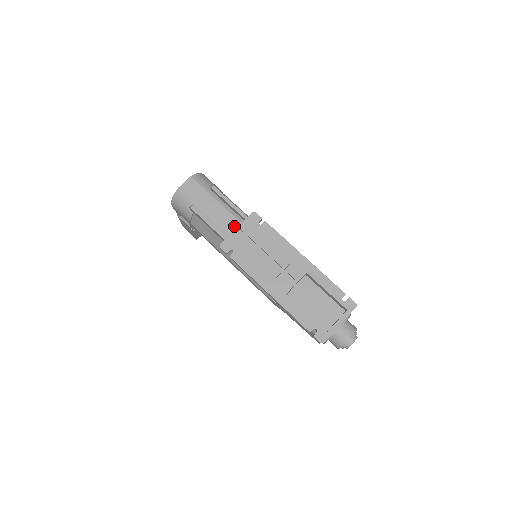
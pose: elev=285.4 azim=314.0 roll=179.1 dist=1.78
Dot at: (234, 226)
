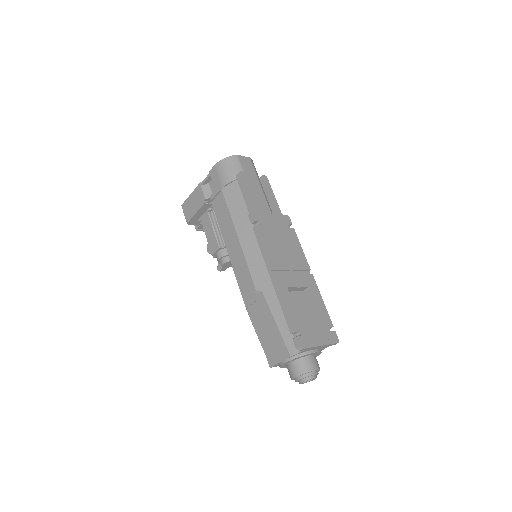
Dot at: (266, 212)
